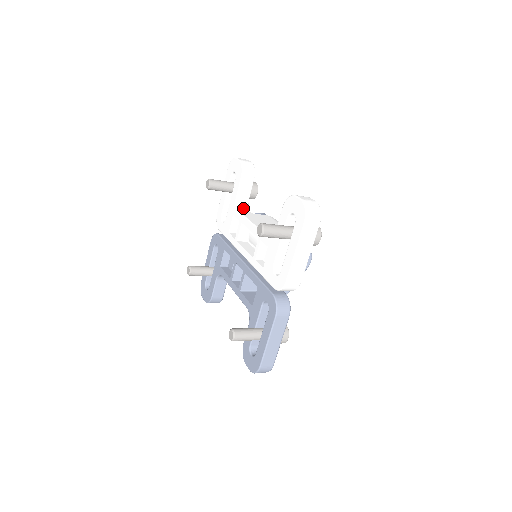
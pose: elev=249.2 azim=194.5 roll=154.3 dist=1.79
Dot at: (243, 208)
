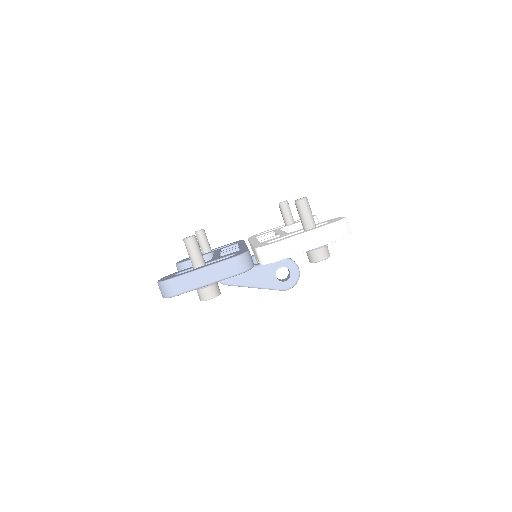
Dot at: occluded
